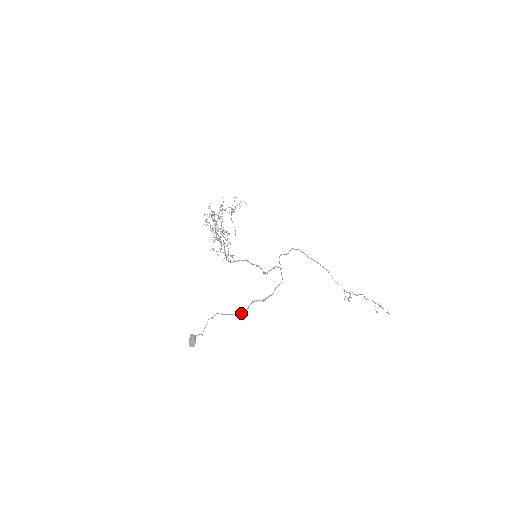
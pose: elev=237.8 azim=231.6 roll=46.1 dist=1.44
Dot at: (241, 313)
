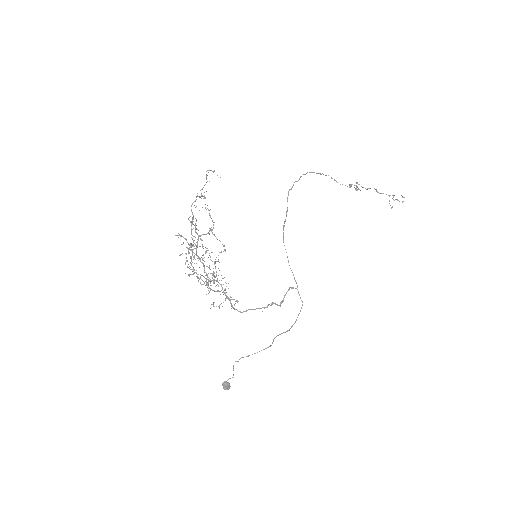
Dot at: (266, 348)
